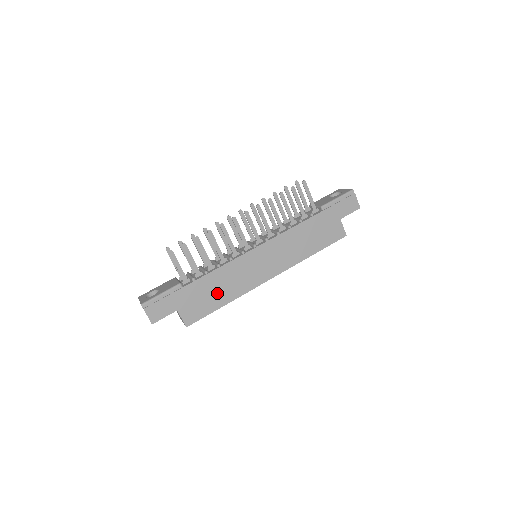
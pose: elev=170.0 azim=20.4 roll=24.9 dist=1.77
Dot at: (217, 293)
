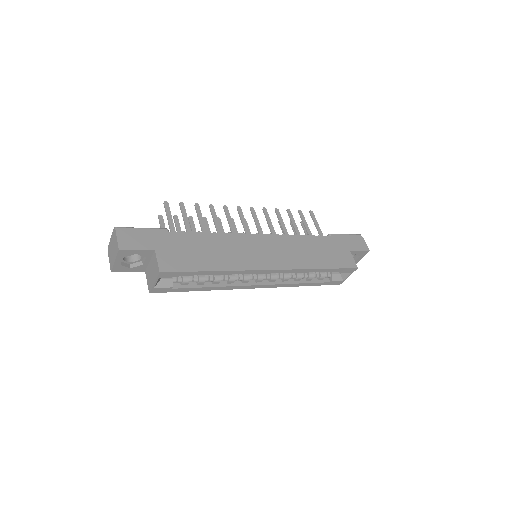
Dot at: (207, 255)
